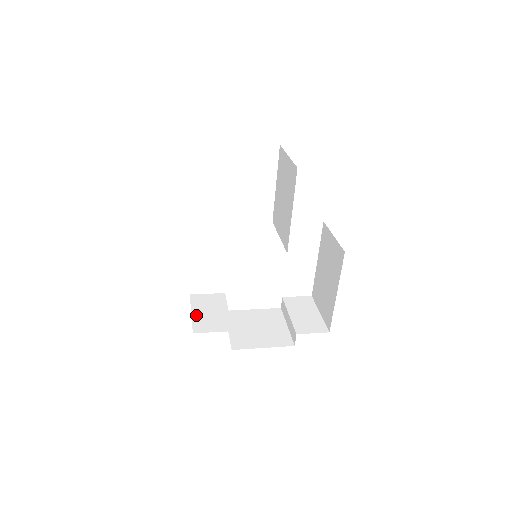
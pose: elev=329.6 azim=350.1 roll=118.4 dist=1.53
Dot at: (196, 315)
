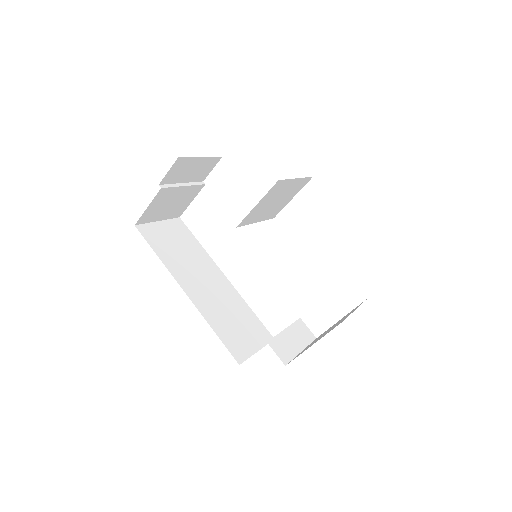
Dot at: occluded
